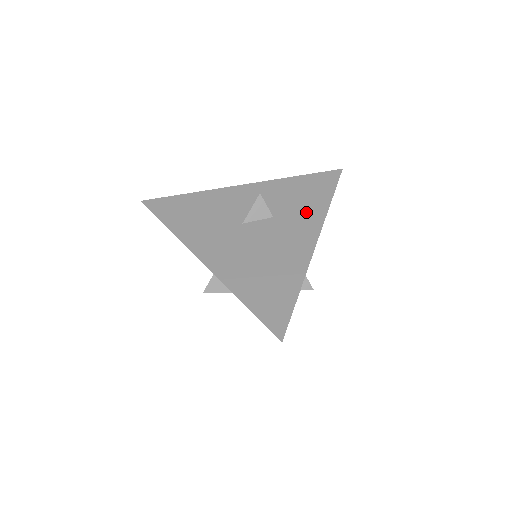
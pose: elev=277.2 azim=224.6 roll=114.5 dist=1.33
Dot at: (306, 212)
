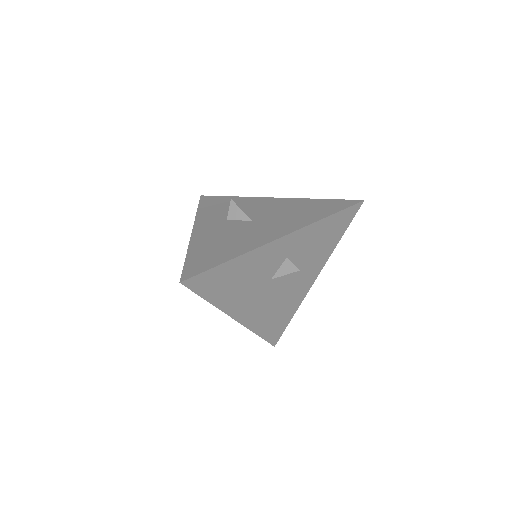
Dot at: (319, 256)
